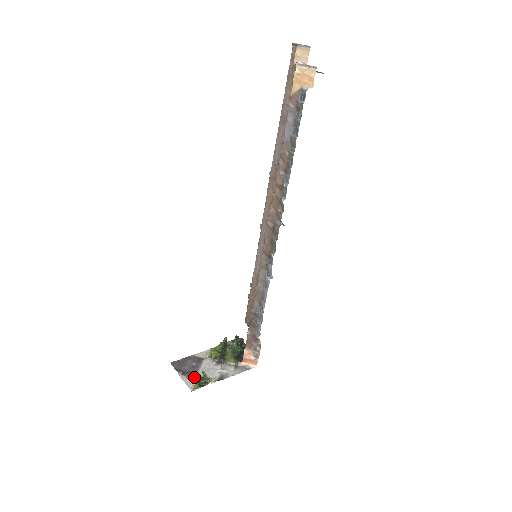
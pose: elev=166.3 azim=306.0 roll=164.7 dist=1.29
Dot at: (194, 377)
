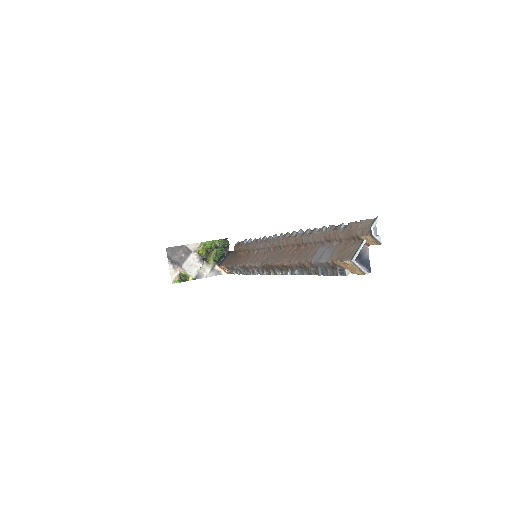
Dot at: (179, 269)
